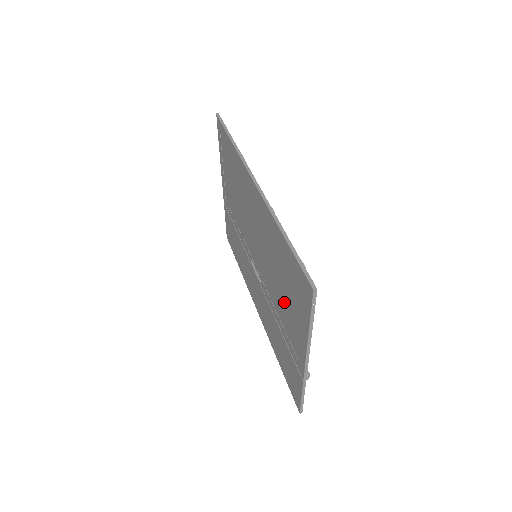
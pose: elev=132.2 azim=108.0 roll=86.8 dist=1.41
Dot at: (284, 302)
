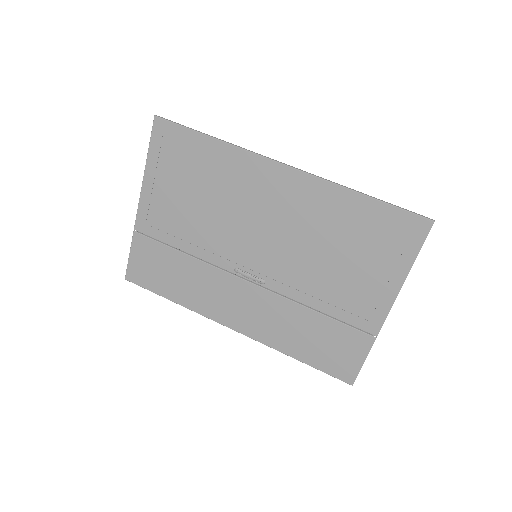
Dot at: (344, 271)
